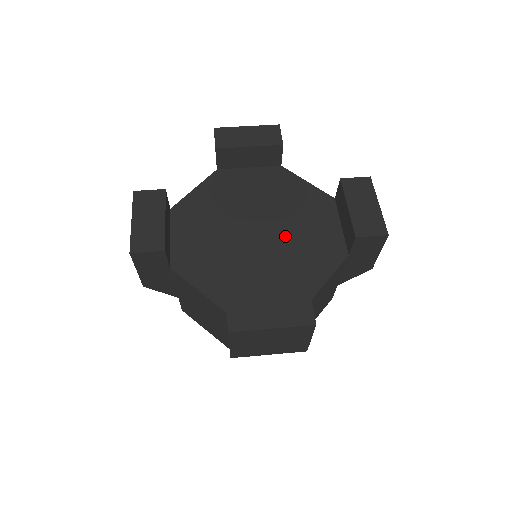
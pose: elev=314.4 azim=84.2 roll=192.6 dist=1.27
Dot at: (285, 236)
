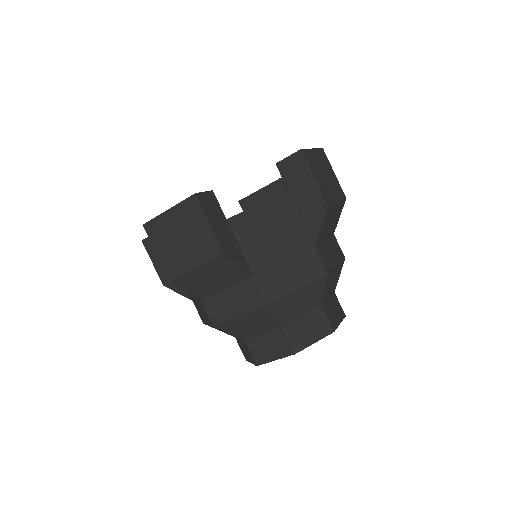
Dot at: occluded
